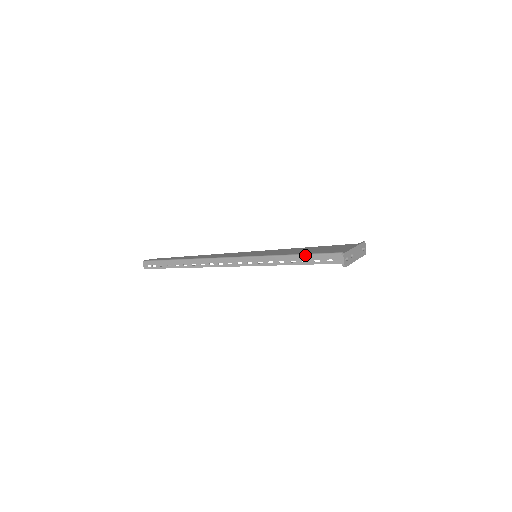
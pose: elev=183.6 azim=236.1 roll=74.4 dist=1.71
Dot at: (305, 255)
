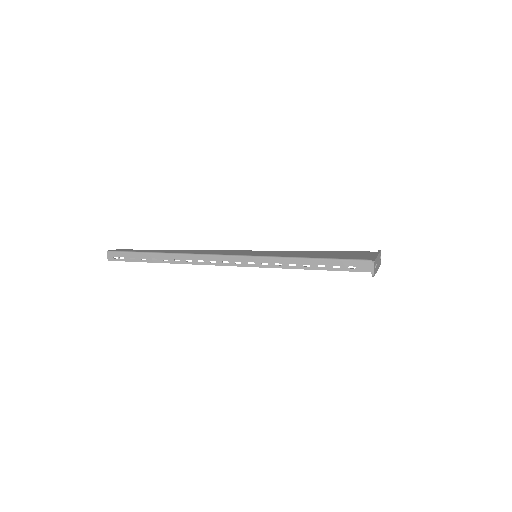
Dot at: (323, 259)
